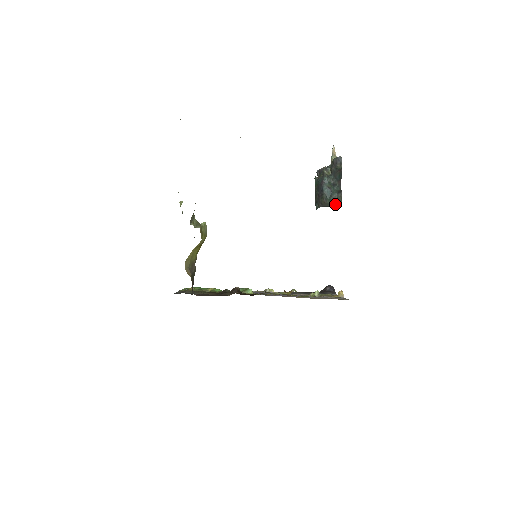
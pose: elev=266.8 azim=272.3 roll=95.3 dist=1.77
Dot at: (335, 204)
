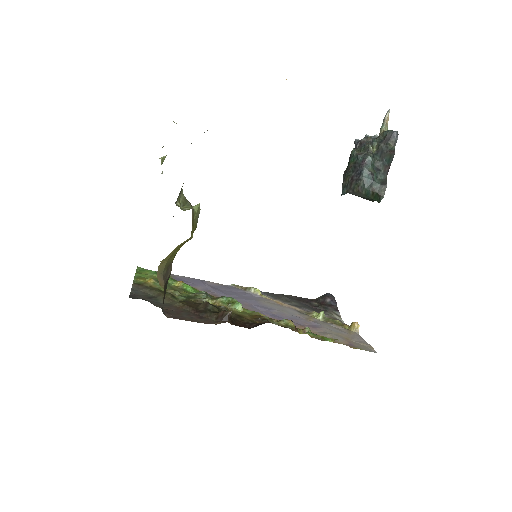
Dot at: (372, 198)
